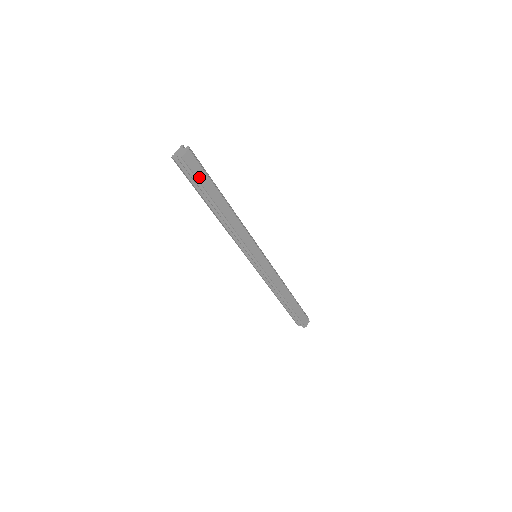
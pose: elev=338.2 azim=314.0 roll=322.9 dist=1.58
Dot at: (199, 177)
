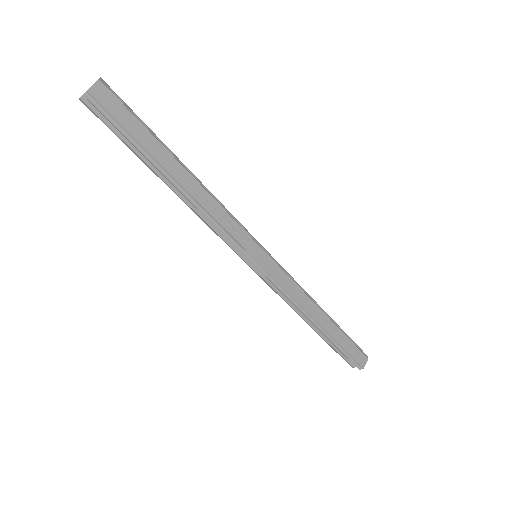
Dot at: (126, 125)
